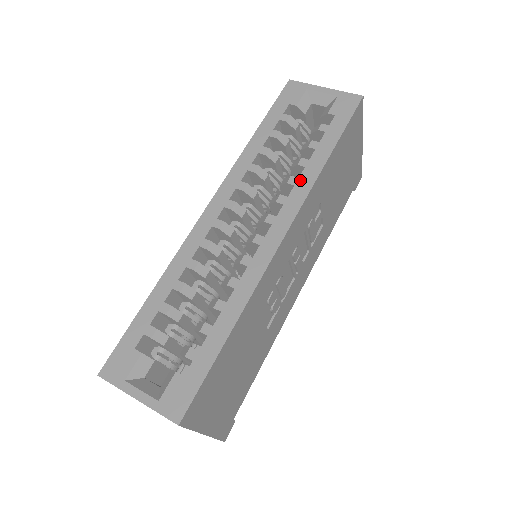
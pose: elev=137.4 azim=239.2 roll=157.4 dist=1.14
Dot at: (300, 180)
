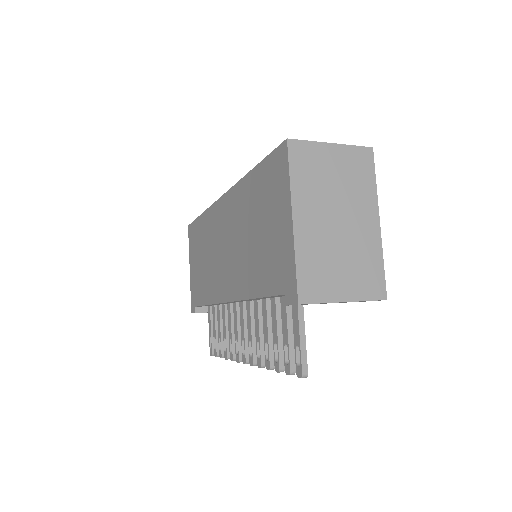
Dot at: occluded
